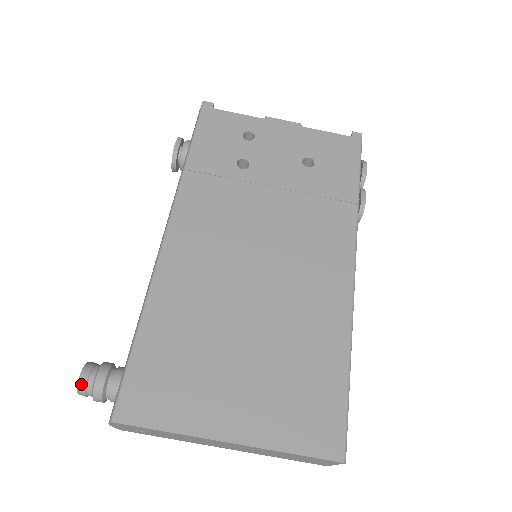
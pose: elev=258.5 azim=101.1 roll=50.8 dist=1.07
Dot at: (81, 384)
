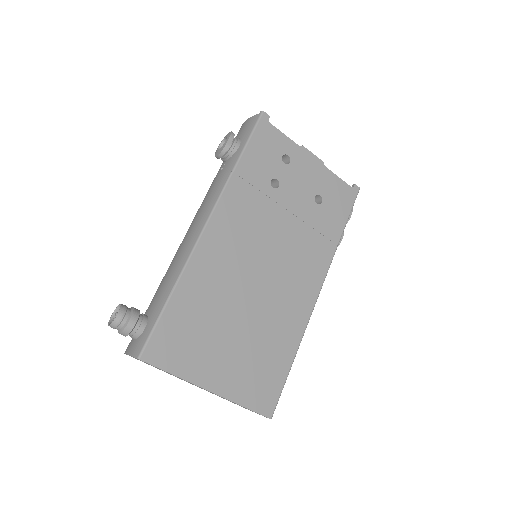
Dot at: (116, 322)
